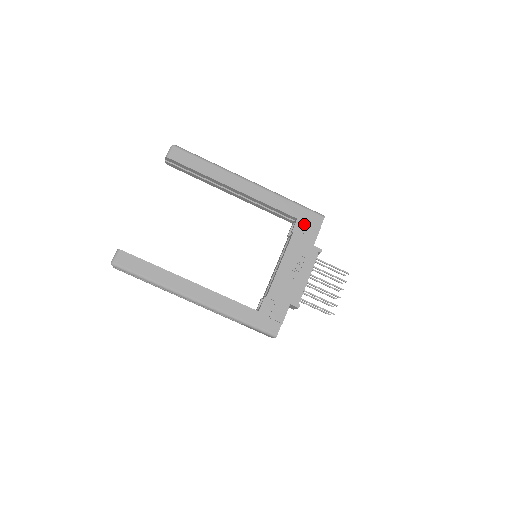
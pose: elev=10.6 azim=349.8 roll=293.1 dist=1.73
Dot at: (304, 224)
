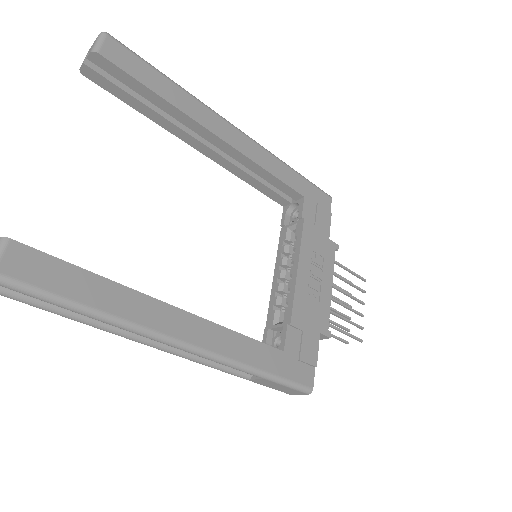
Dot at: (313, 206)
